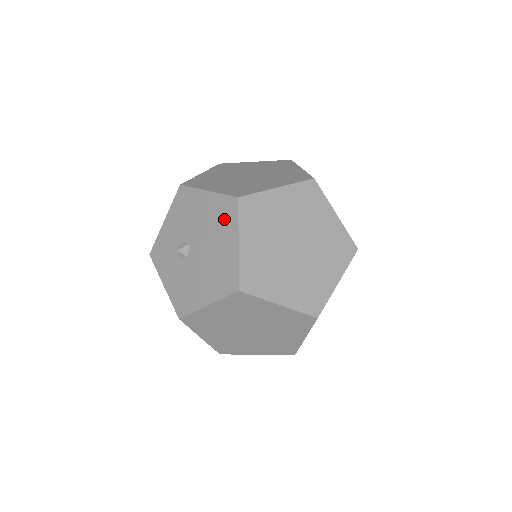
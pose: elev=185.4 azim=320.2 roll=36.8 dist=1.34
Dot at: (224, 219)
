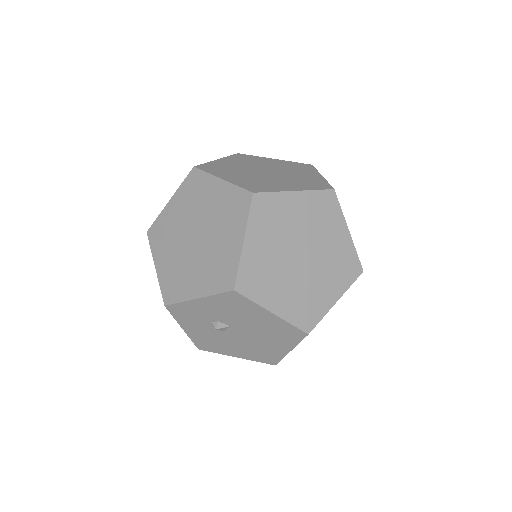
Dot at: (283, 336)
